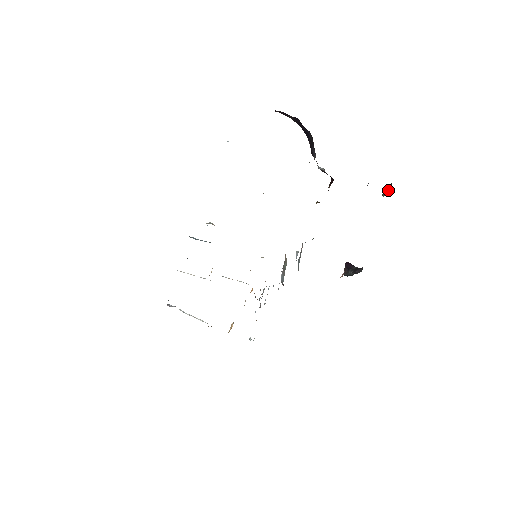
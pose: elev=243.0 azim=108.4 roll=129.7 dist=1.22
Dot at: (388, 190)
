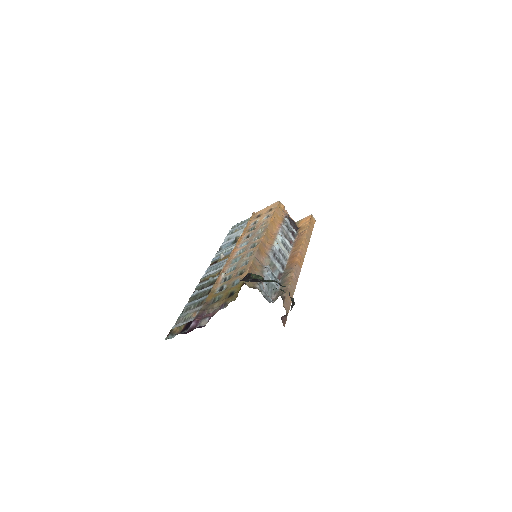
Dot at: occluded
